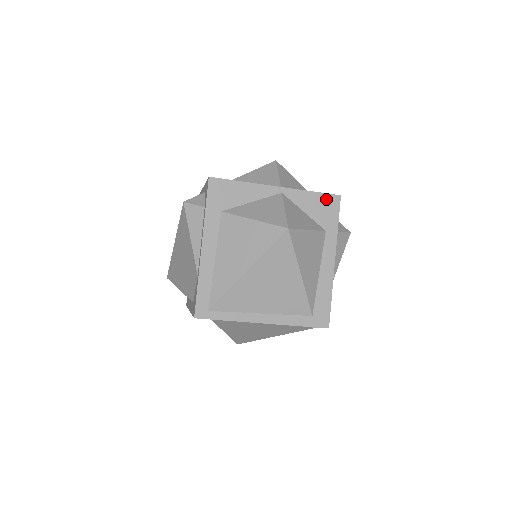
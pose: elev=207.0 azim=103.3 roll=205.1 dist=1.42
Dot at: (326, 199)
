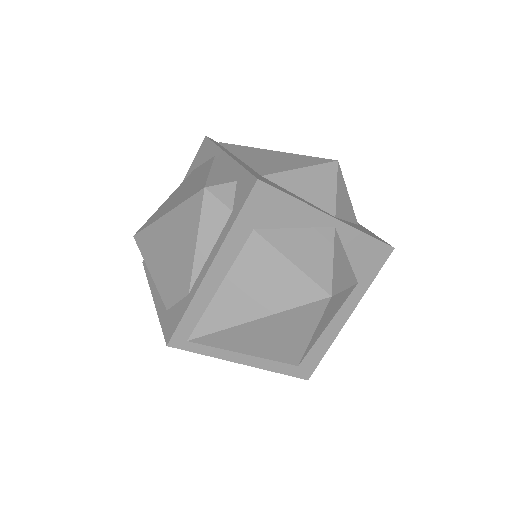
Dot at: (378, 248)
